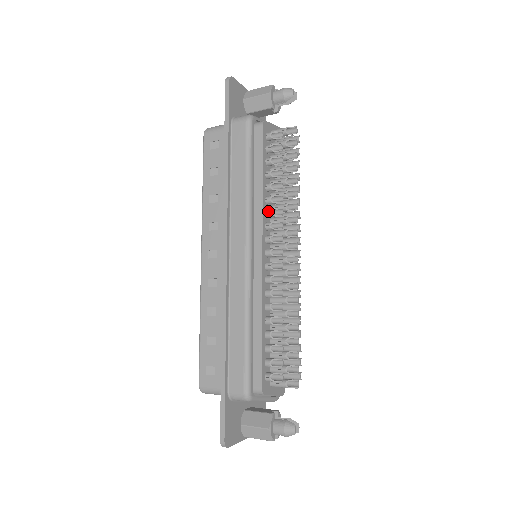
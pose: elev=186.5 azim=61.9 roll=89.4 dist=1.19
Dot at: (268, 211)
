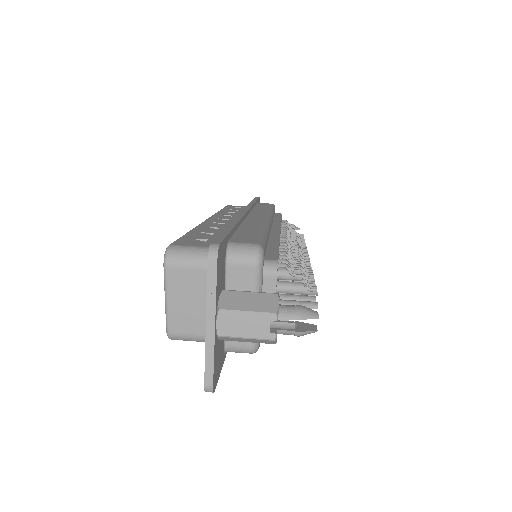
Dot at: occluded
